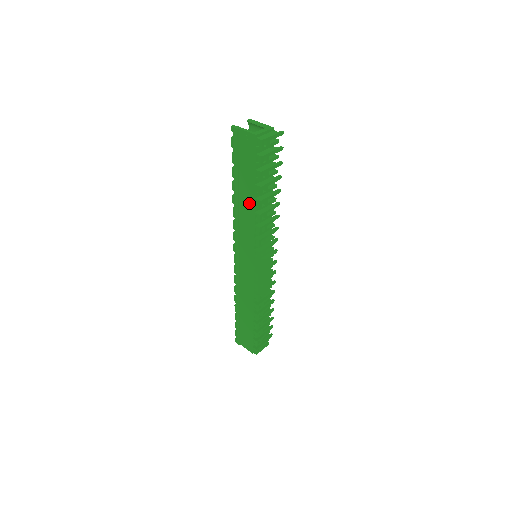
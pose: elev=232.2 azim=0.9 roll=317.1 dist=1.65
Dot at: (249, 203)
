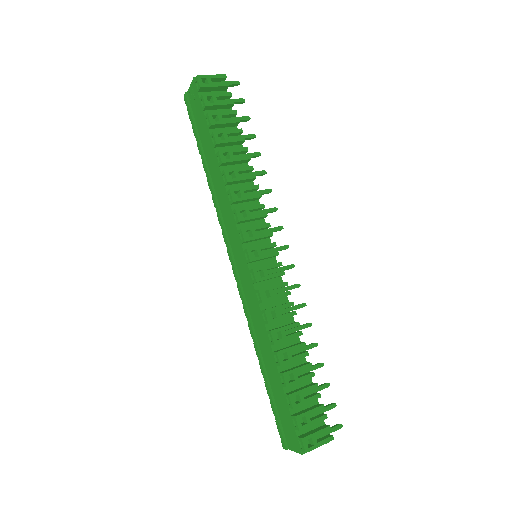
Dot at: (215, 168)
